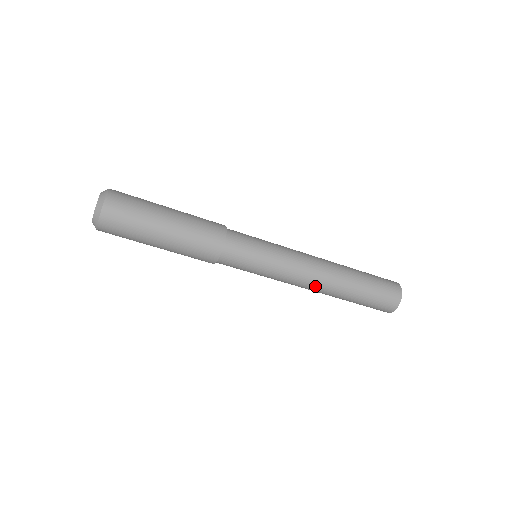
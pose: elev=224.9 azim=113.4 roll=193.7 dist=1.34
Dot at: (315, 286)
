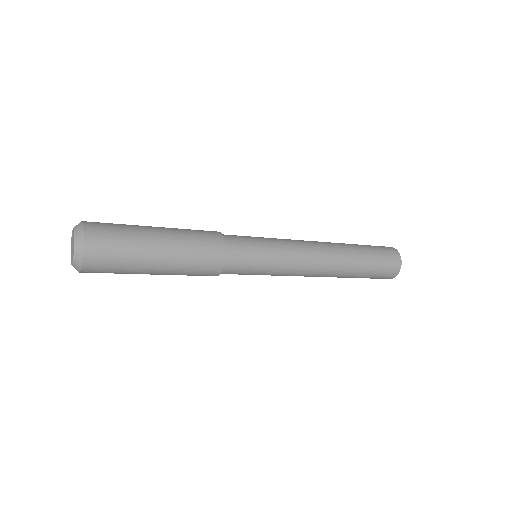
Dot at: occluded
